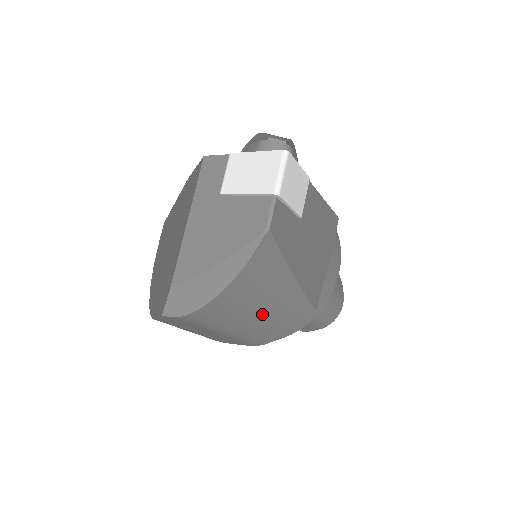
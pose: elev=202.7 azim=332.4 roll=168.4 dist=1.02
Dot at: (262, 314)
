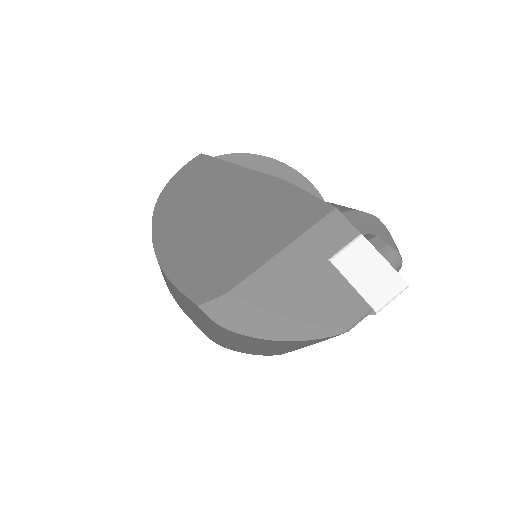
Dot at: (259, 348)
